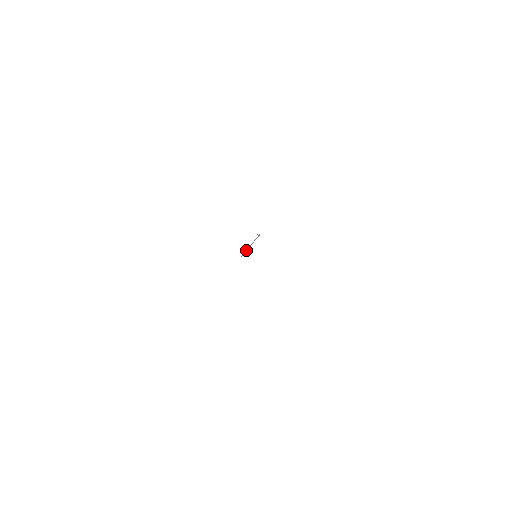
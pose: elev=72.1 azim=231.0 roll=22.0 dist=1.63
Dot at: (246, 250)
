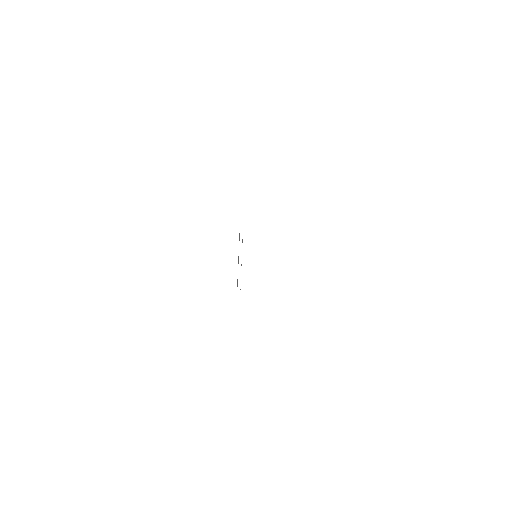
Dot at: occluded
